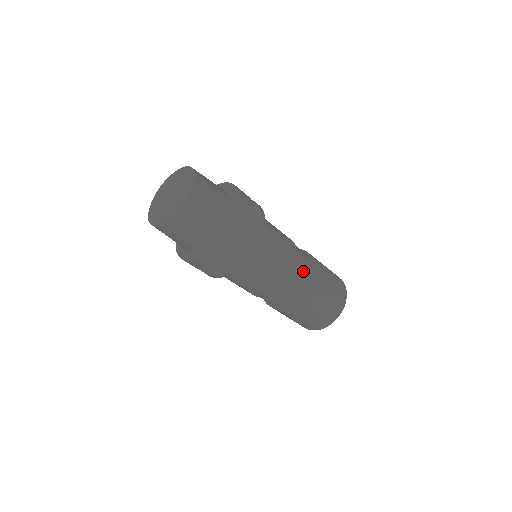
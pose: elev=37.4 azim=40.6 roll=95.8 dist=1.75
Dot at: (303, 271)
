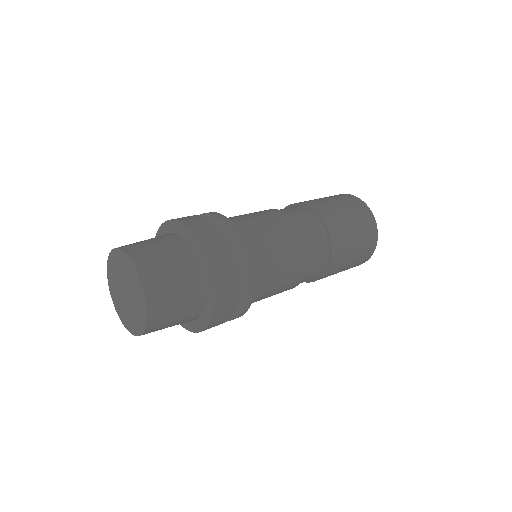
Dot at: (315, 237)
